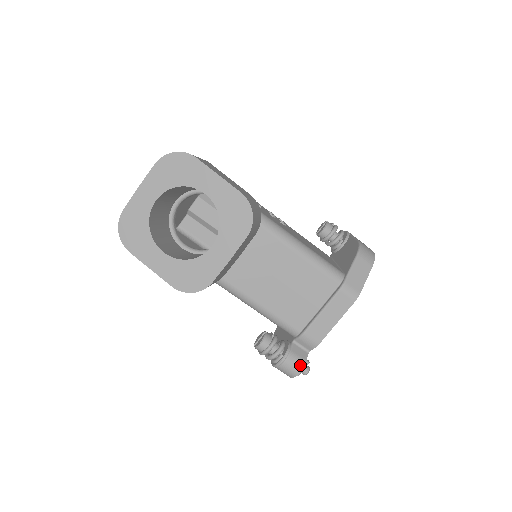
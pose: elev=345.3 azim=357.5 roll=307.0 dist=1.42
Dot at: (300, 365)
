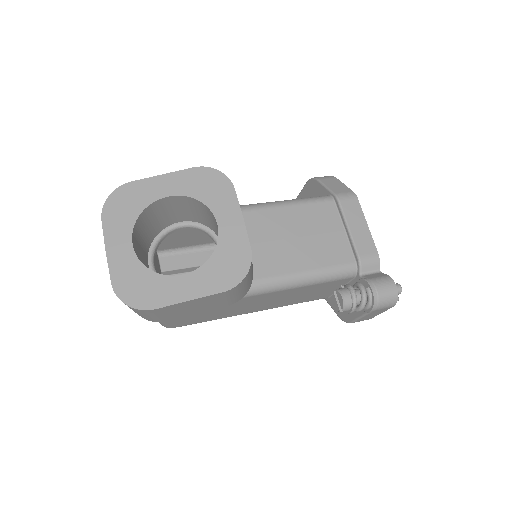
Dot at: (389, 280)
